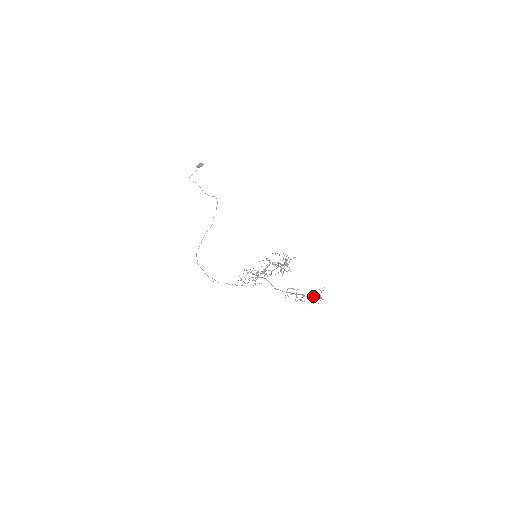
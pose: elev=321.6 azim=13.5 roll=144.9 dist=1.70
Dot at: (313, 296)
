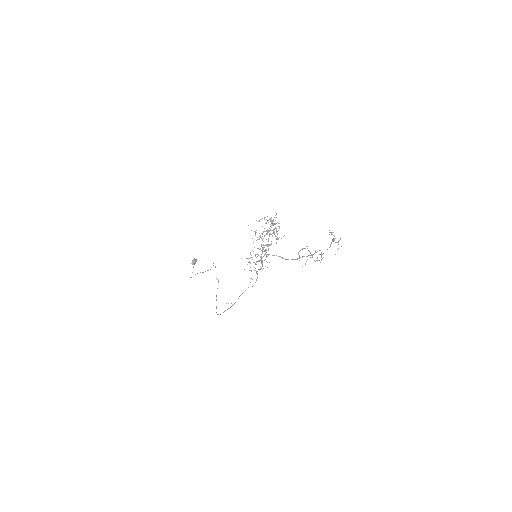
Dot at: (329, 247)
